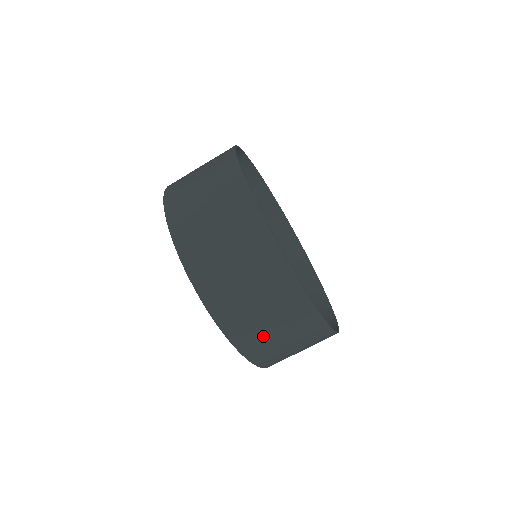
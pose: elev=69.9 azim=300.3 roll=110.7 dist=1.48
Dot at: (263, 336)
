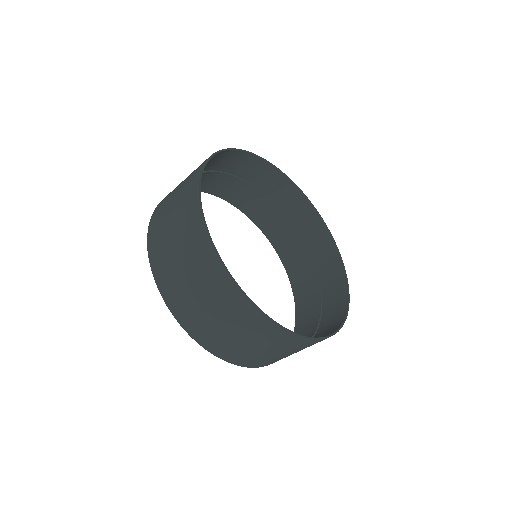
Dot at: (244, 351)
